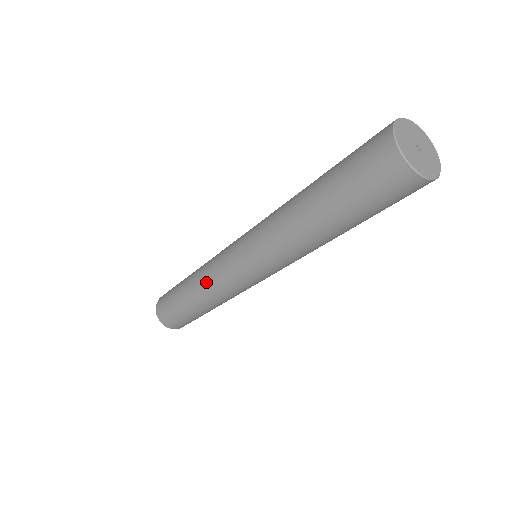
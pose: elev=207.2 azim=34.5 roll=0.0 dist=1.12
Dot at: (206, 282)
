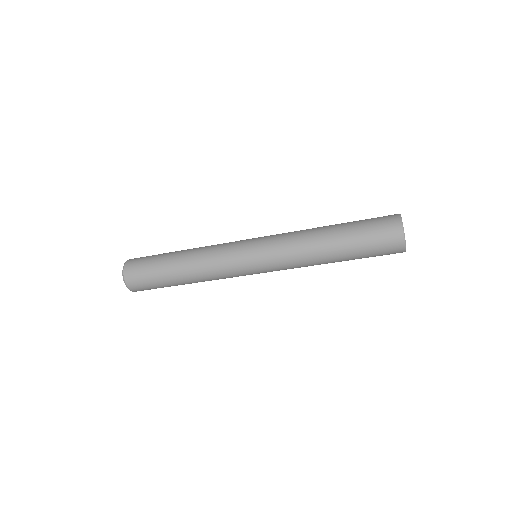
Dot at: (208, 264)
